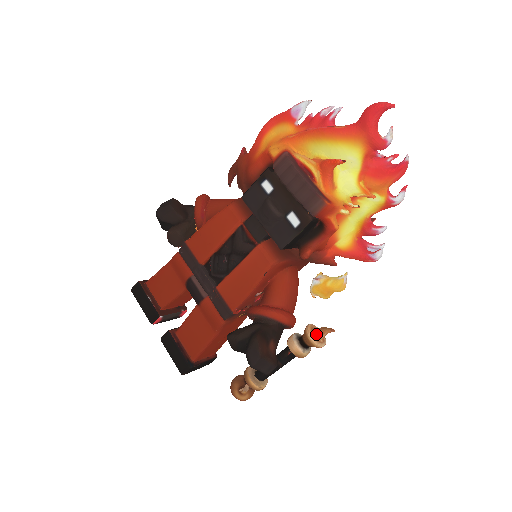
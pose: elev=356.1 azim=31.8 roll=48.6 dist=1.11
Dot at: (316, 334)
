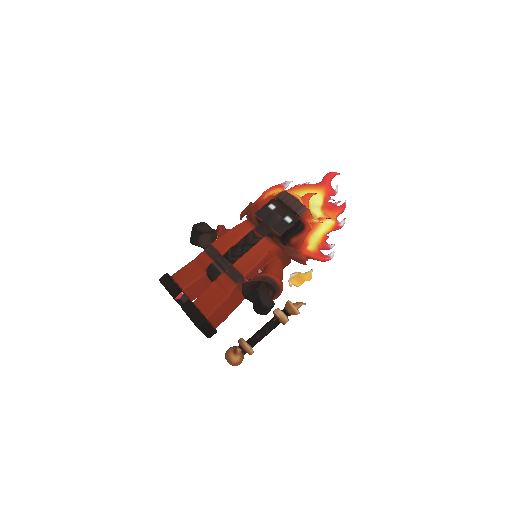
Dot at: (294, 304)
